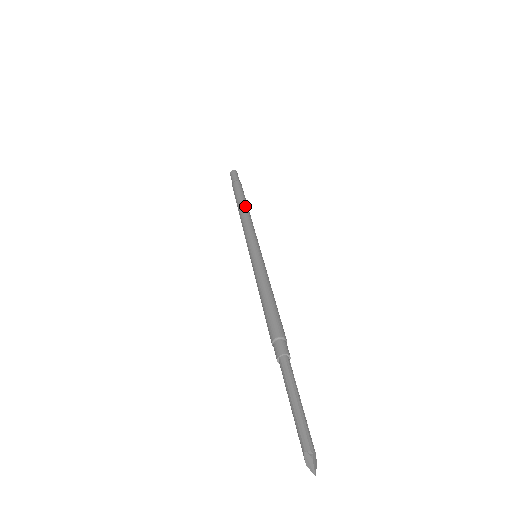
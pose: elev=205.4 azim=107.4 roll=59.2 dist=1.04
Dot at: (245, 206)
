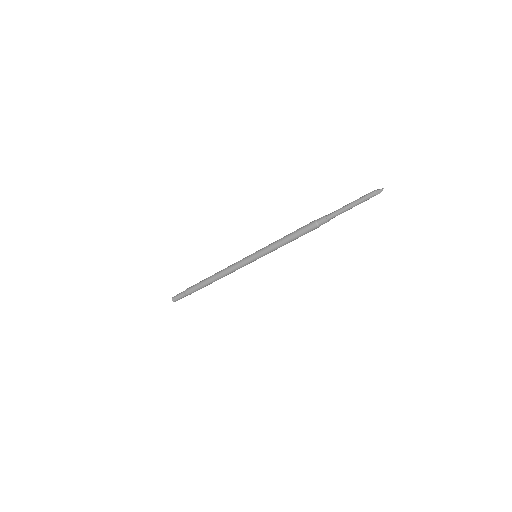
Dot at: occluded
